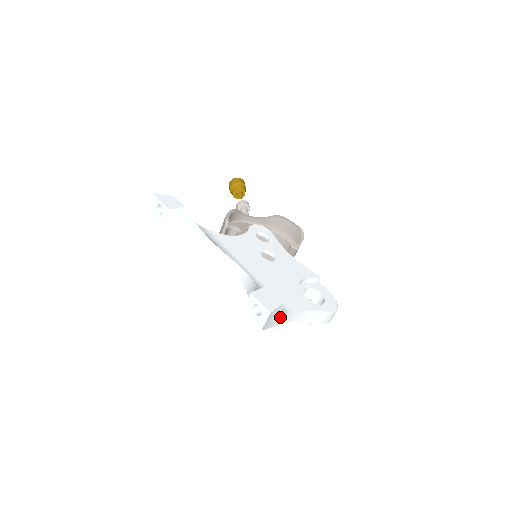
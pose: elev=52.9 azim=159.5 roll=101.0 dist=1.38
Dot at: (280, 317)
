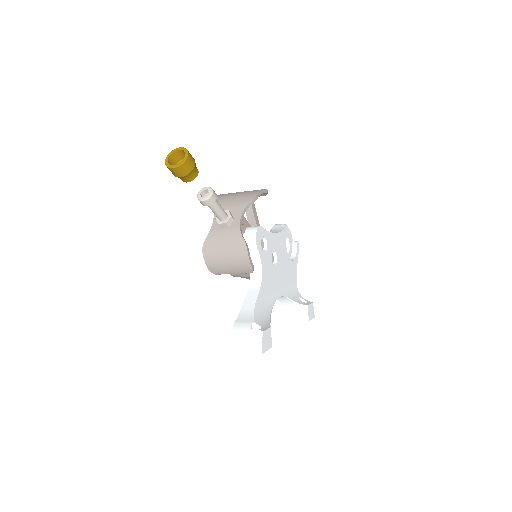
Dot at: occluded
